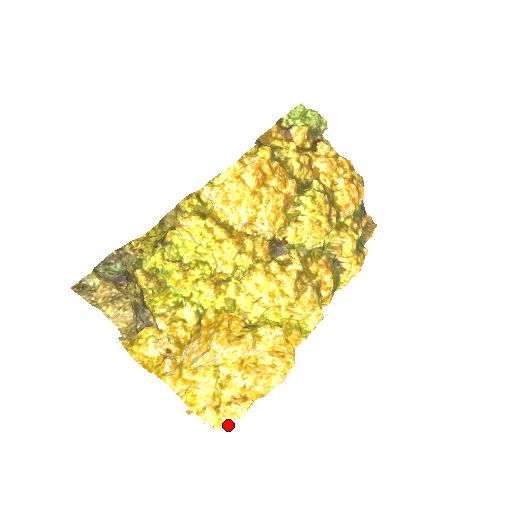
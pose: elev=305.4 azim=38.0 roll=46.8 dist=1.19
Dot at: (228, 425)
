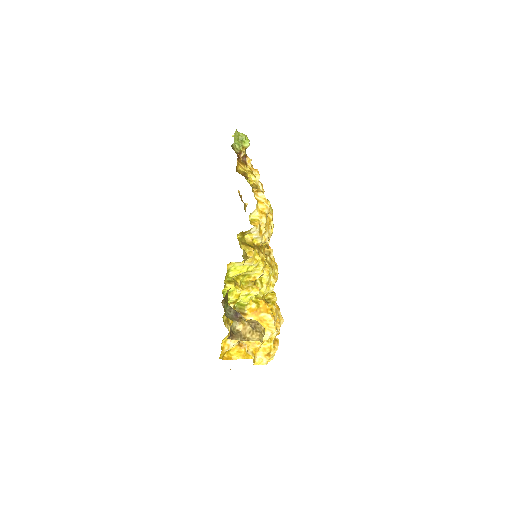
Dot at: occluded
